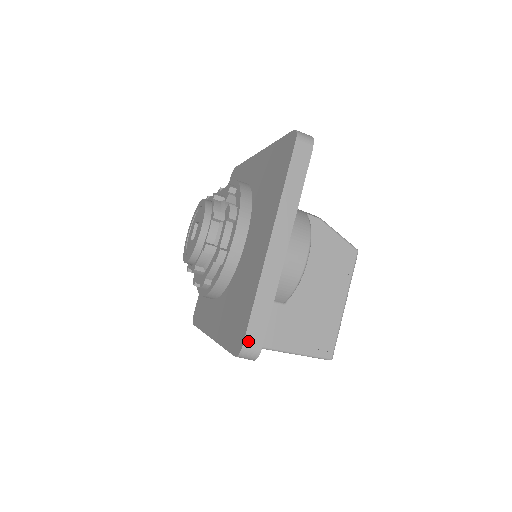
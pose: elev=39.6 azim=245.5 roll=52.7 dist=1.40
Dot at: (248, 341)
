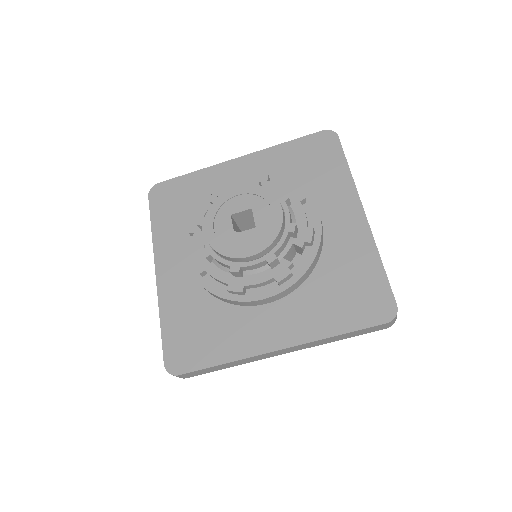
Dot at: (185, 375)
